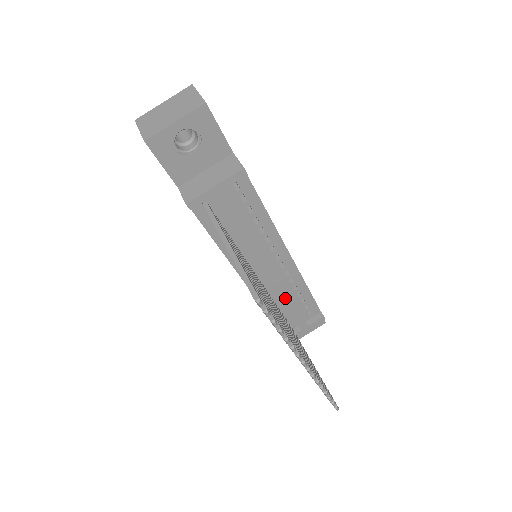
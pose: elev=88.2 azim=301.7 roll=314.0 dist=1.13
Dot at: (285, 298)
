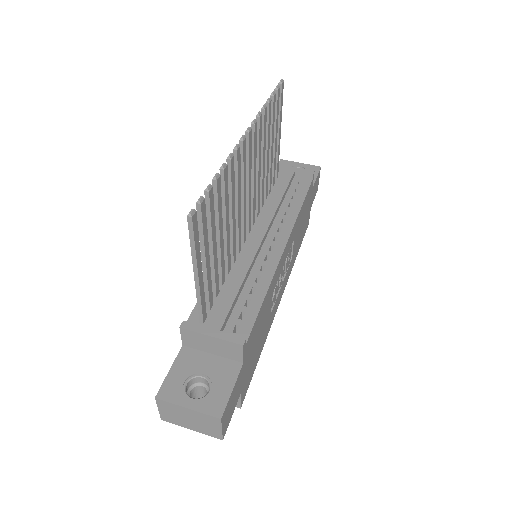
Dot at: (243, 268)
